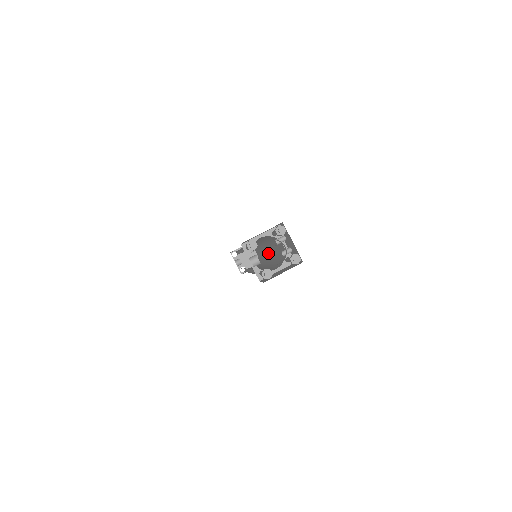
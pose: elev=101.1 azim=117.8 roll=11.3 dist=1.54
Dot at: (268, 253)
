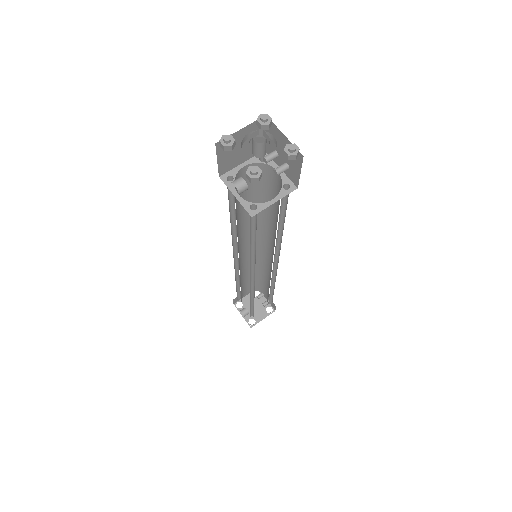
Dot at: (252, 151)
